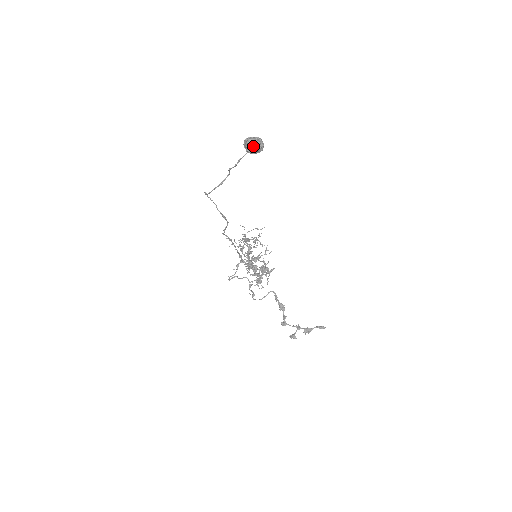
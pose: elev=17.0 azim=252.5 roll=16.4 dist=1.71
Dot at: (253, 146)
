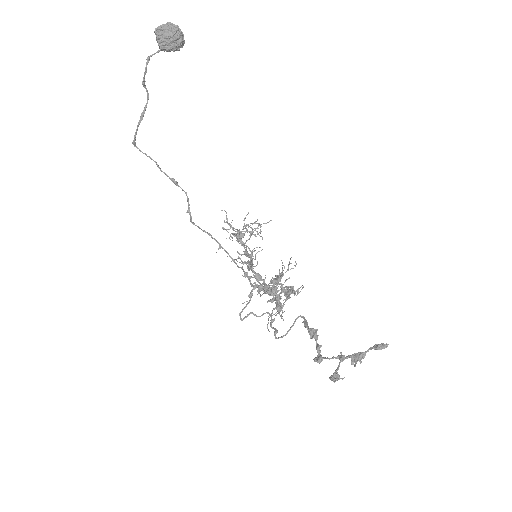
Dot at: (163, 33)
